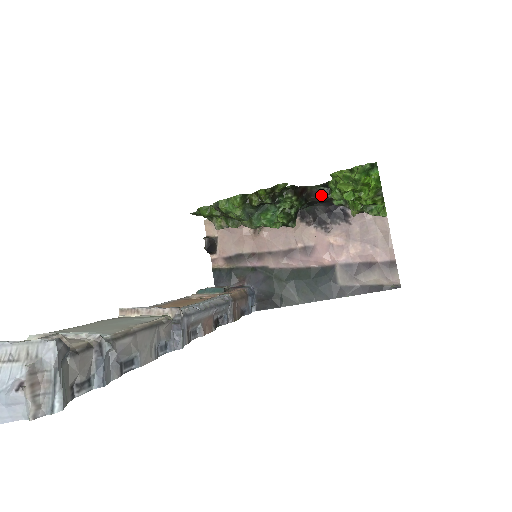
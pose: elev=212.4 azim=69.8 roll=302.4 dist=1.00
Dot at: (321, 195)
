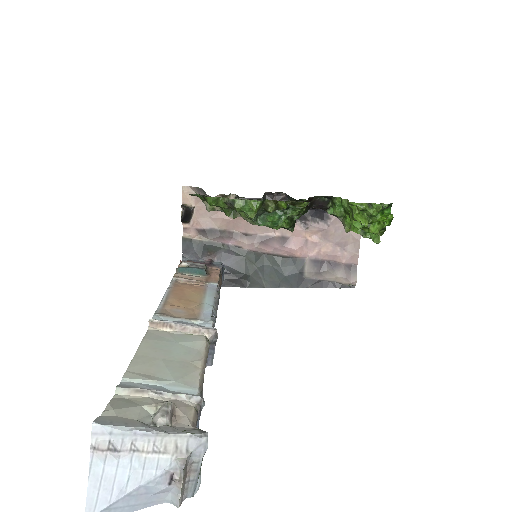
Dot at: (321, 204)
